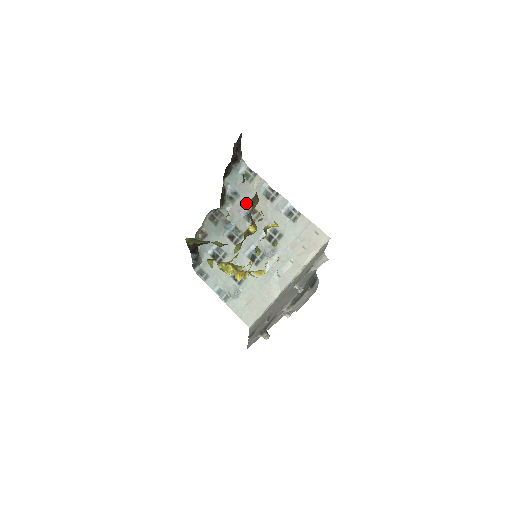
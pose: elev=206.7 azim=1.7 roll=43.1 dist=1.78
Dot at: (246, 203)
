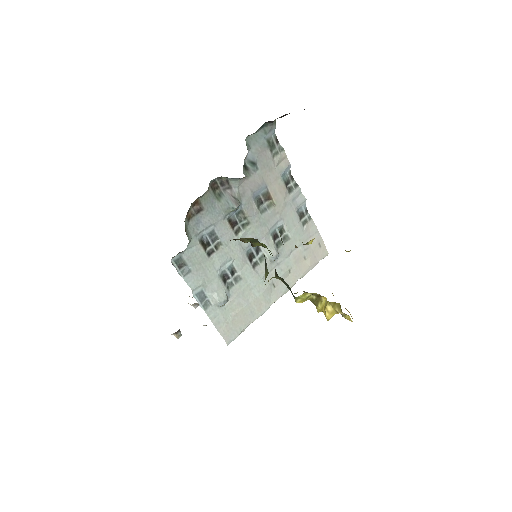
Dot at: (263, 183)
